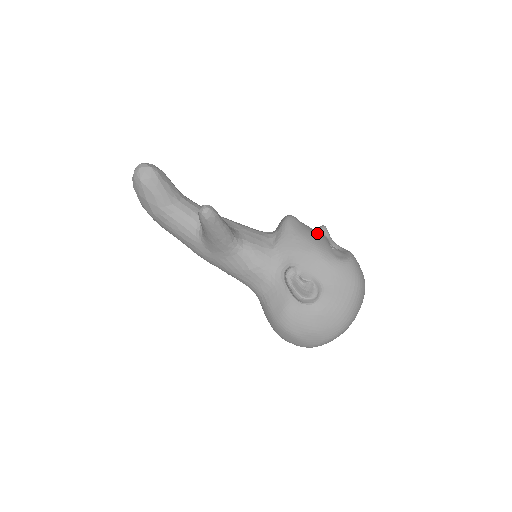
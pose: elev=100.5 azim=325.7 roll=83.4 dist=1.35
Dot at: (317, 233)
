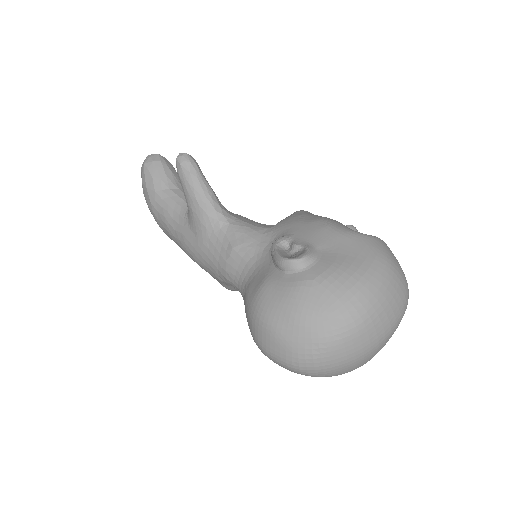
Dot at: occluded
